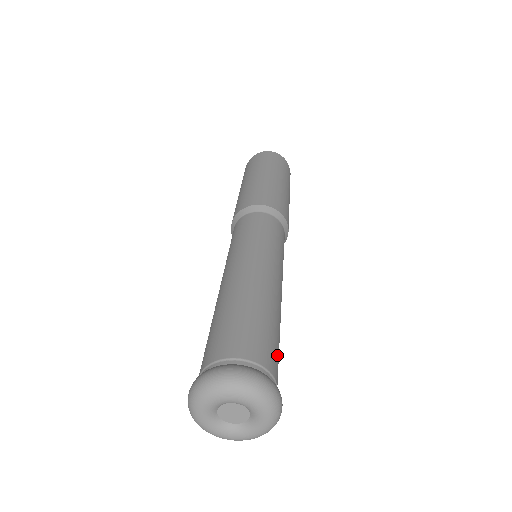
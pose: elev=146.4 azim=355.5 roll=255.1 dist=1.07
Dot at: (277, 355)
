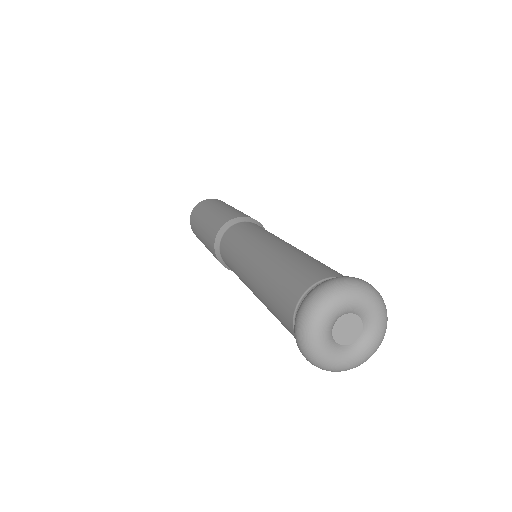
Dot at: occluded
